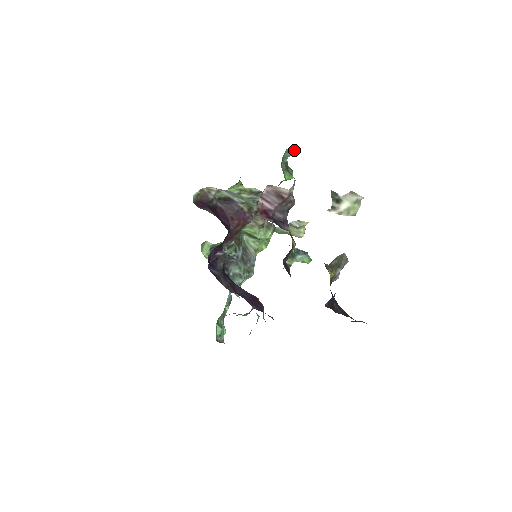
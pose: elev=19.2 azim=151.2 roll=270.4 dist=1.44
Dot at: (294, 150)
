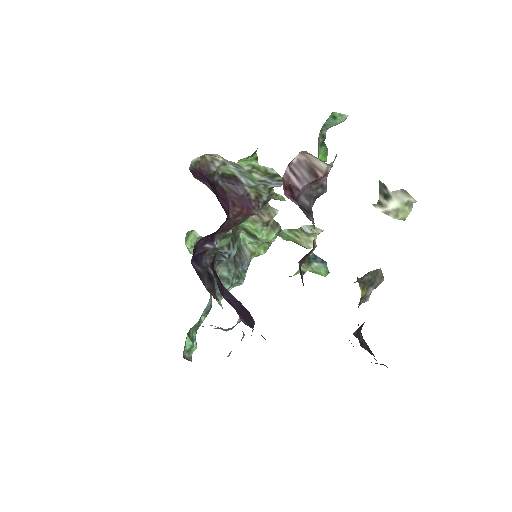
Dot at: (341, 117)
